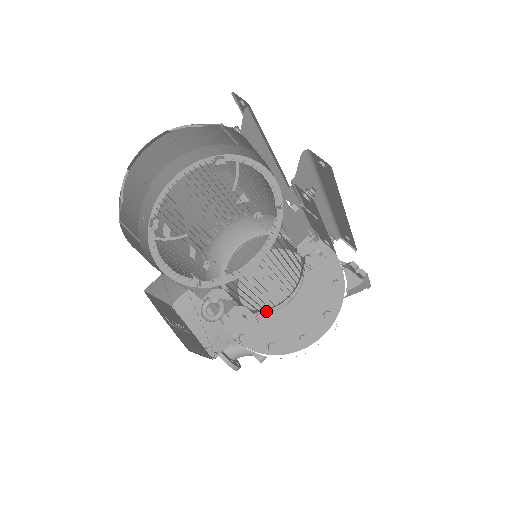
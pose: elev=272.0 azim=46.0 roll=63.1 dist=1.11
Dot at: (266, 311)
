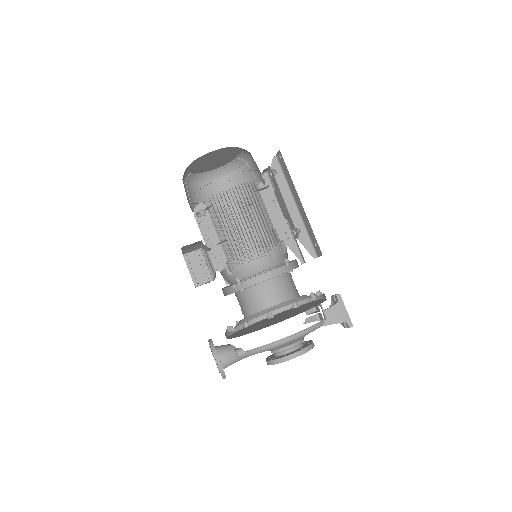
Dot at: occluded
